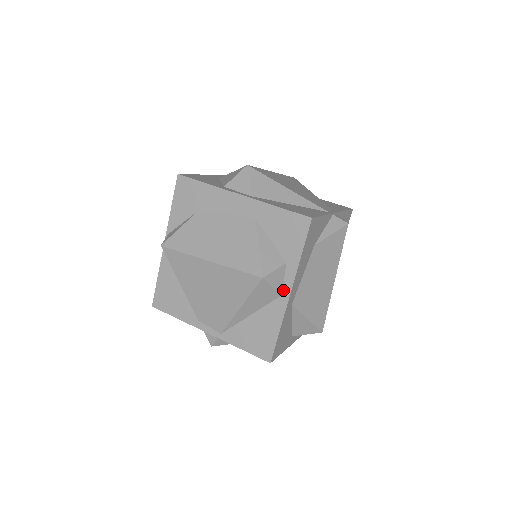
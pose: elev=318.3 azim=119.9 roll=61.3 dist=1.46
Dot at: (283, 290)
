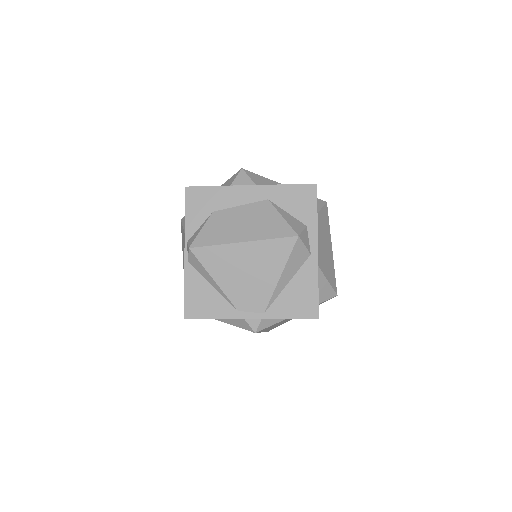
Dot at: (311, 249)
